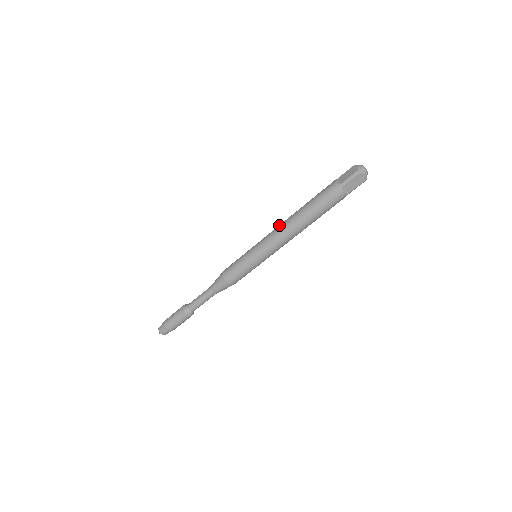
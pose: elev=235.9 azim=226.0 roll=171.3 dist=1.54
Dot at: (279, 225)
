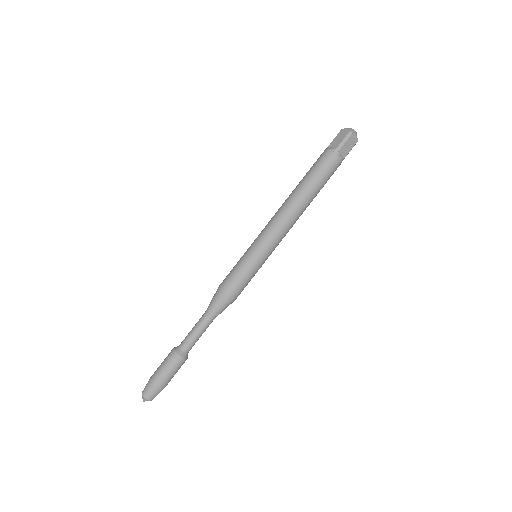
Dot at: occluded
